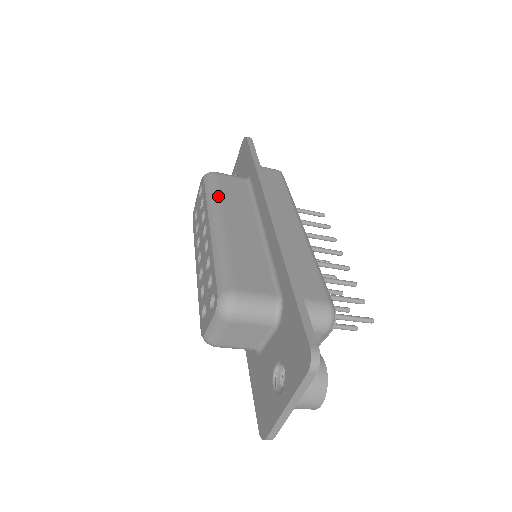
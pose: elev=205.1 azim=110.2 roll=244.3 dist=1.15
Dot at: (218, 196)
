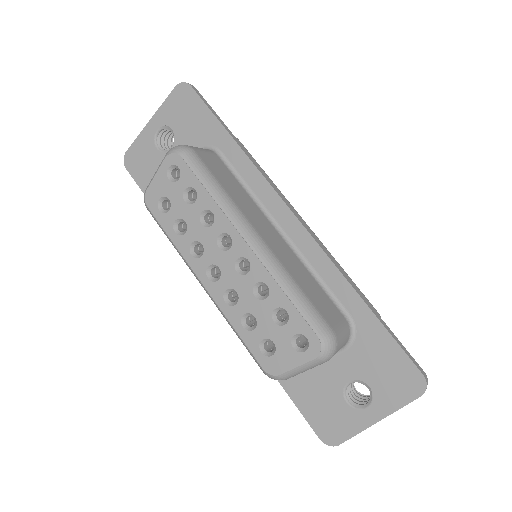
Dot at: (225, 192)
